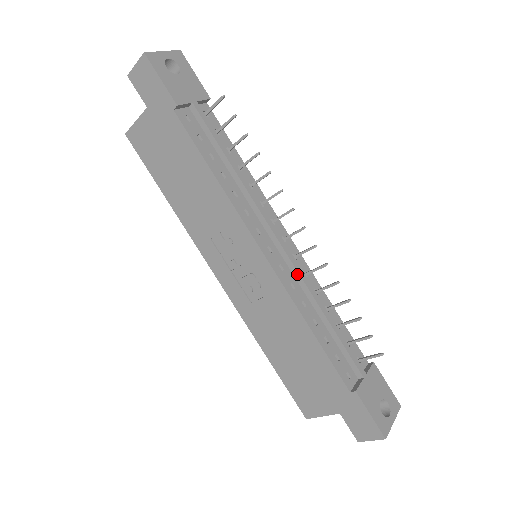
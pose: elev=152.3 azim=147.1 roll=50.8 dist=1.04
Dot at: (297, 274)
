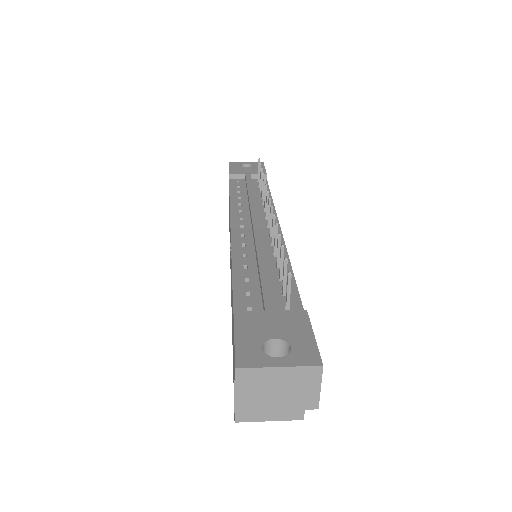
Dot at: (254, 237)
